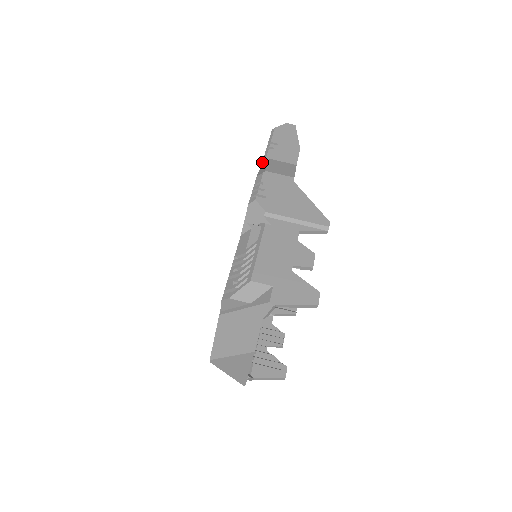
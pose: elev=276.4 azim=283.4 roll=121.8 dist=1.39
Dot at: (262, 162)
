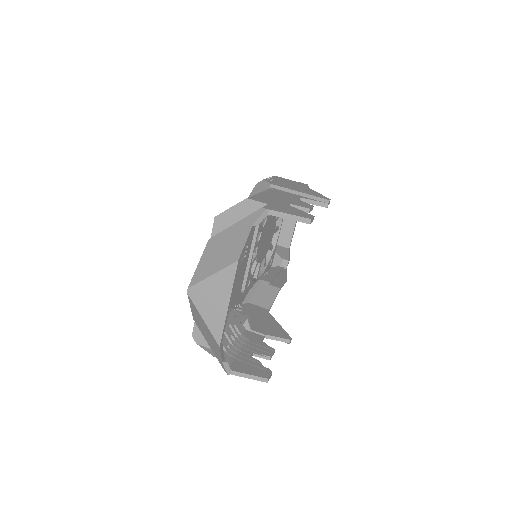
Dot at: occluded
